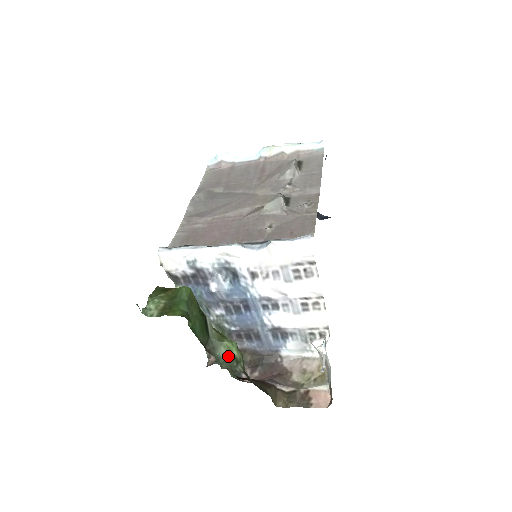
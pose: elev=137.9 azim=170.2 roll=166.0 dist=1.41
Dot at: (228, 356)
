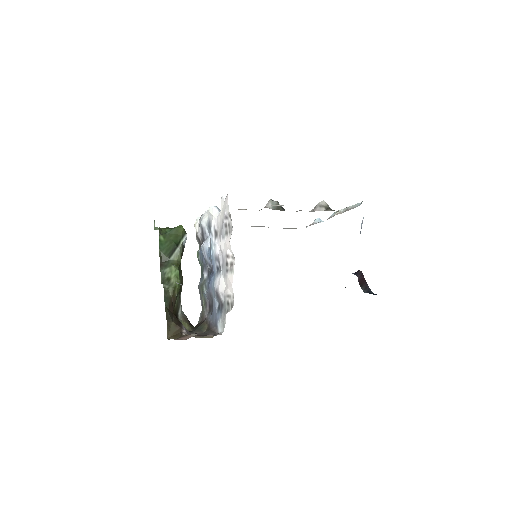
Dot at: (167, 275)
